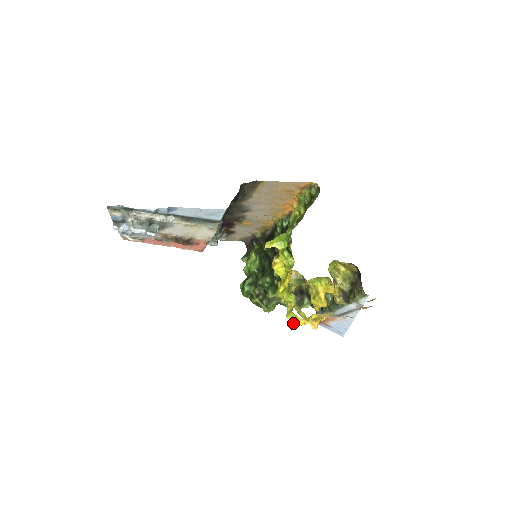
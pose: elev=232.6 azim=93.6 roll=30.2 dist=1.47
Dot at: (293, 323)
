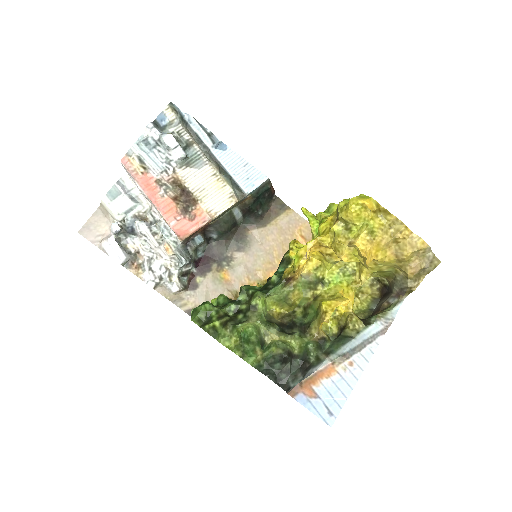
Dot at: (362, 200)
